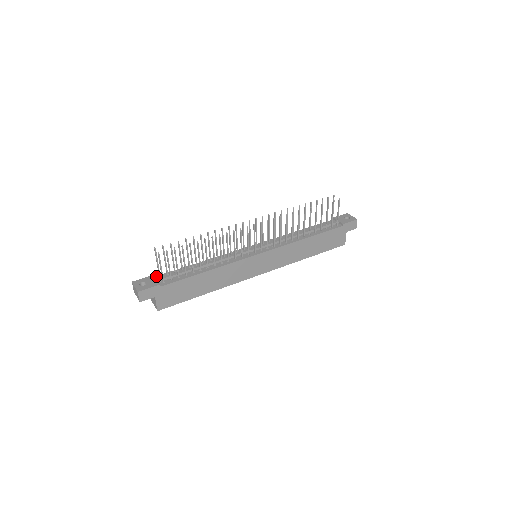
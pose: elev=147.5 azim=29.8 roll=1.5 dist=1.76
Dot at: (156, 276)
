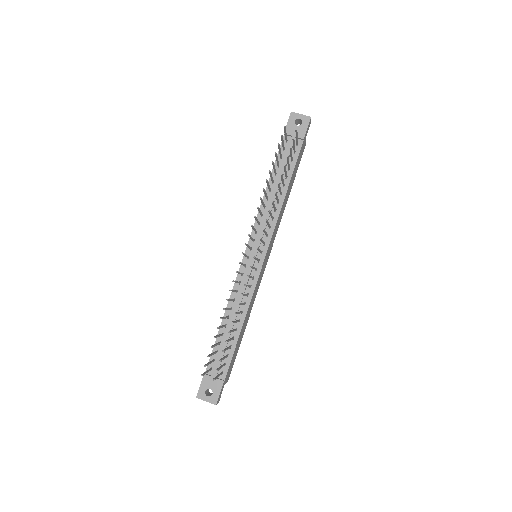
Dot at: occluded
